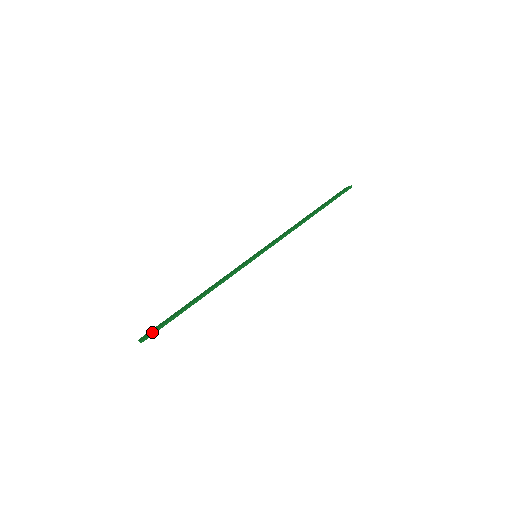
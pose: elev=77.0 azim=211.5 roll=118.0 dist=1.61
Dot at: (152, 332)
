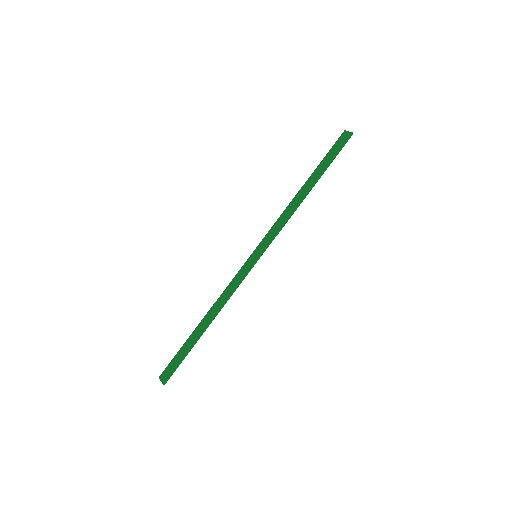
Dot at: (172, 372)
